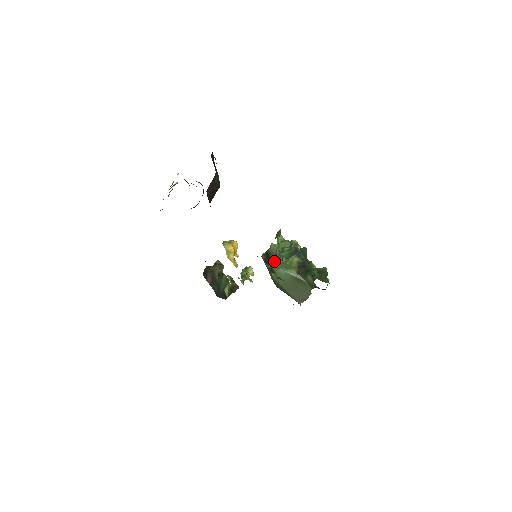
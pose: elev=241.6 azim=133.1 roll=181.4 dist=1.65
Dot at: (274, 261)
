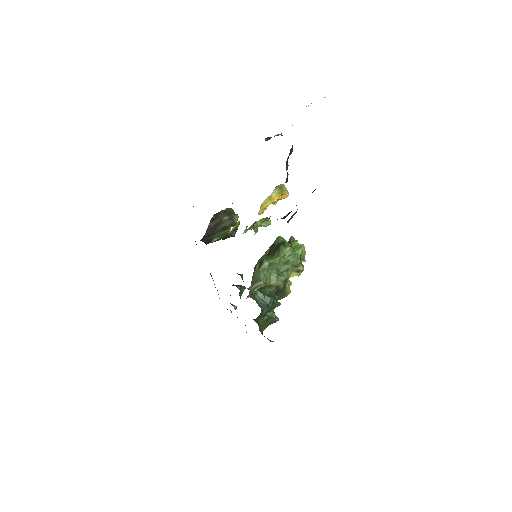
Dot at: (270, 262)
